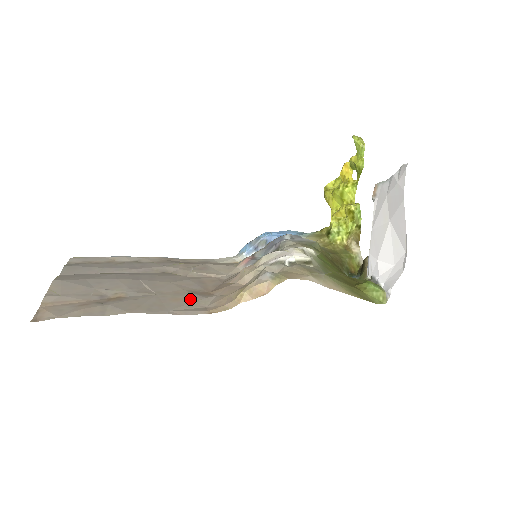
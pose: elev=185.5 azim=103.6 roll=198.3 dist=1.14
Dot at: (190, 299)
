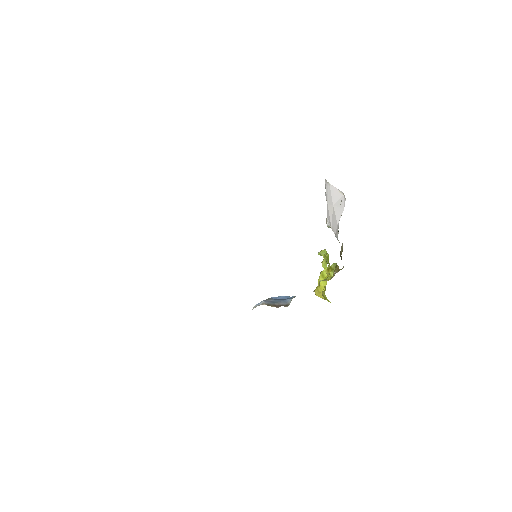
Dot at: occluded
